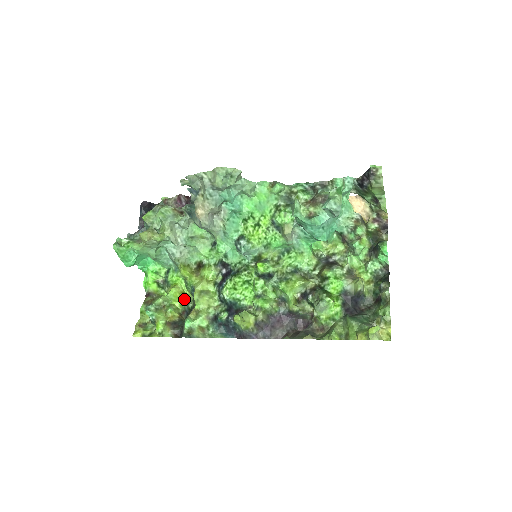
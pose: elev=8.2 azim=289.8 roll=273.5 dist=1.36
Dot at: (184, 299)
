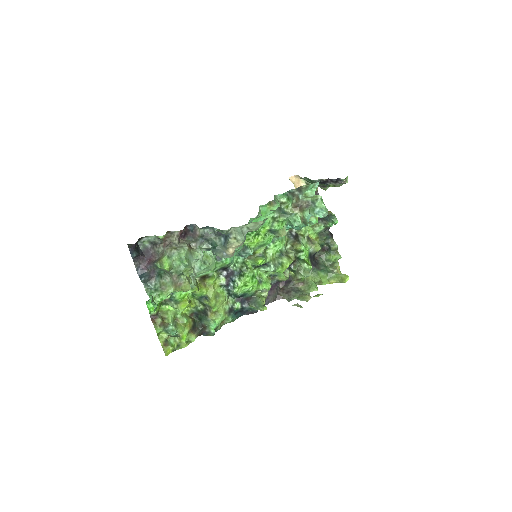
Dot at: (193, 306)
